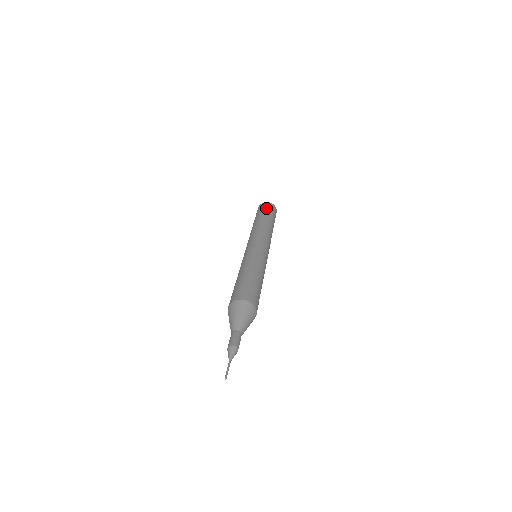
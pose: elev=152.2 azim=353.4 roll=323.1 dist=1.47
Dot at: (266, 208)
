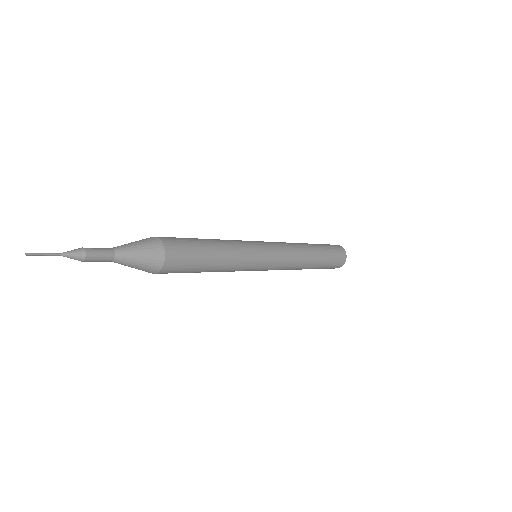
Dot at: occluded
